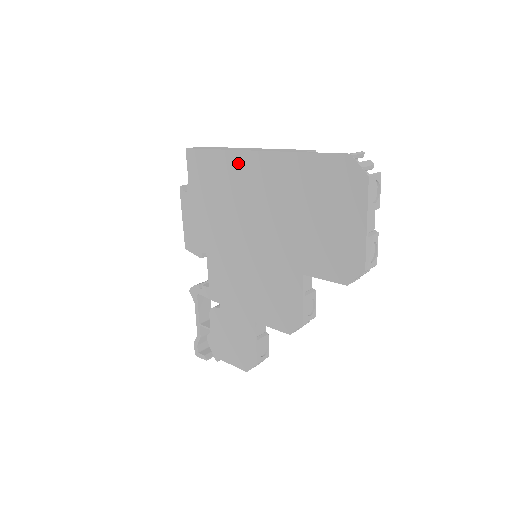
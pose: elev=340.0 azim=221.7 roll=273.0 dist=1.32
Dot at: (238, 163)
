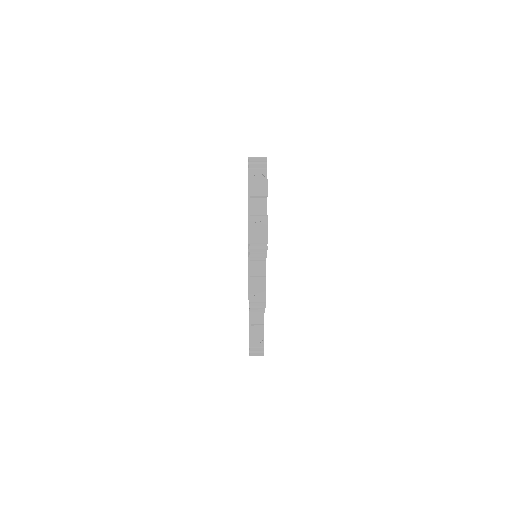
Dot at: occluded
